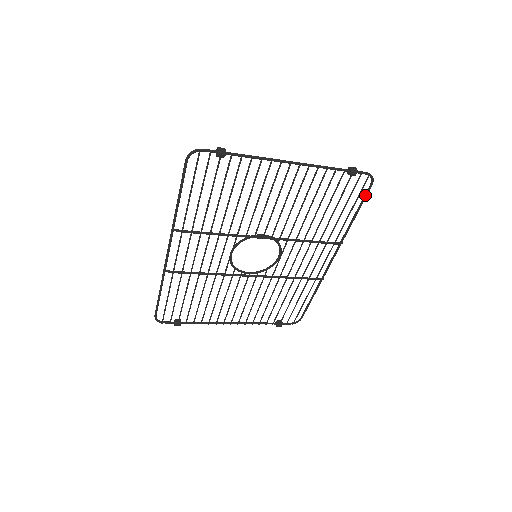
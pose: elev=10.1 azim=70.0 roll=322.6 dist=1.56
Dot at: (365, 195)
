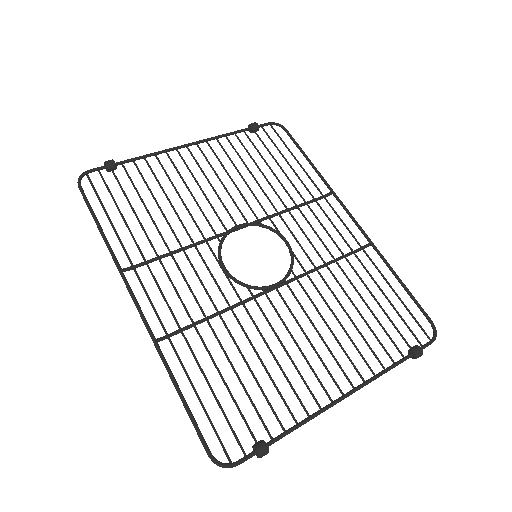
Dot at: occluded
